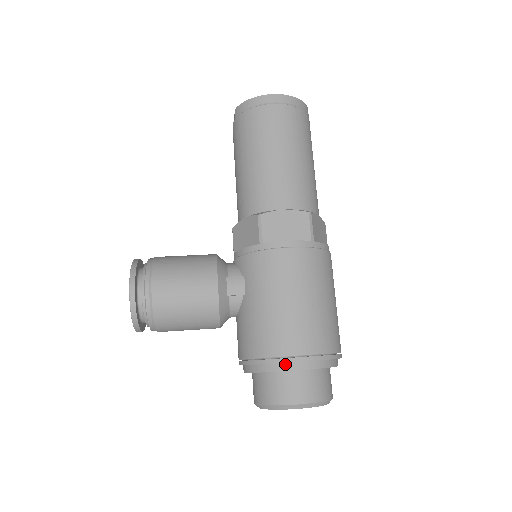
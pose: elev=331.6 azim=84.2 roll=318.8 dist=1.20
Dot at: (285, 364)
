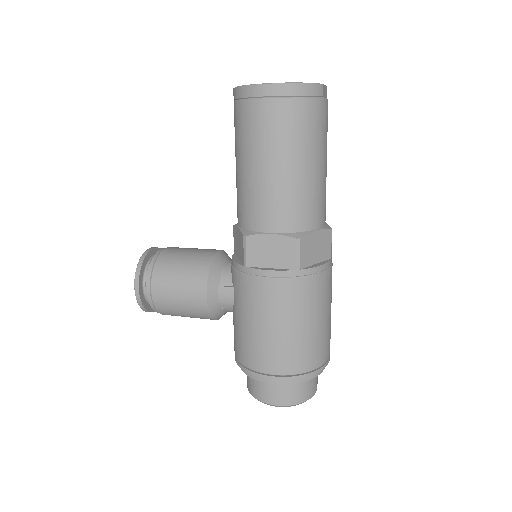
Dot at: (261, 376)
